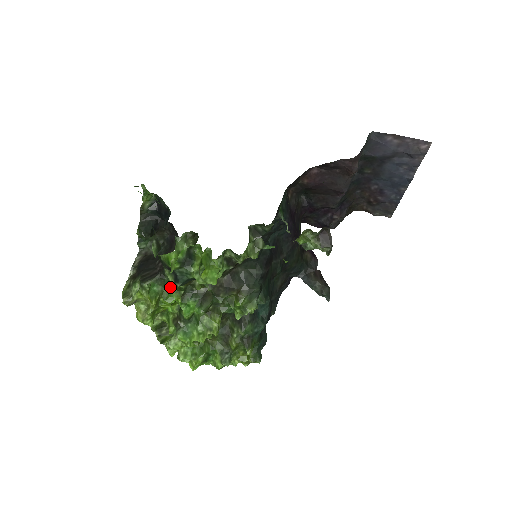
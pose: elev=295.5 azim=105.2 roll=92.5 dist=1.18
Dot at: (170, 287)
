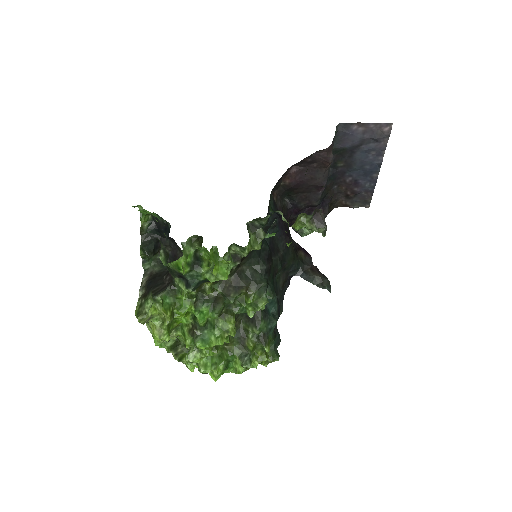
Dot at: (182, 295)
